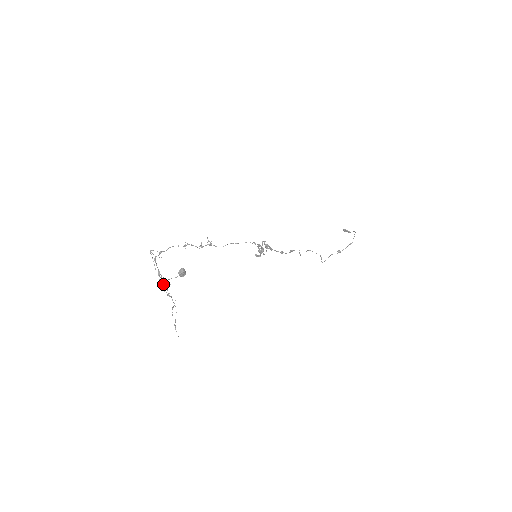
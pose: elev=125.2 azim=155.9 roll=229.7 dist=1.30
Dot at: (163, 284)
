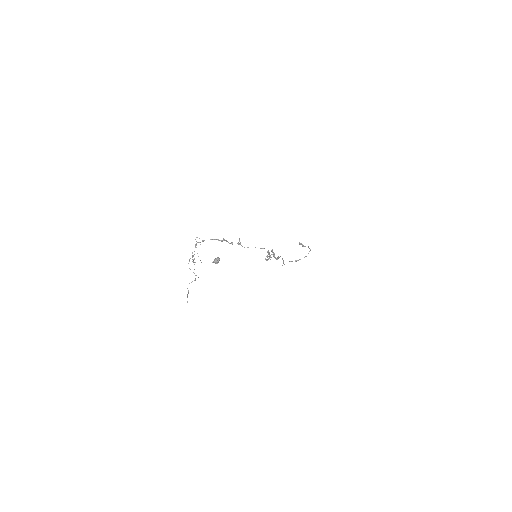
Dot at: (194, 264)
